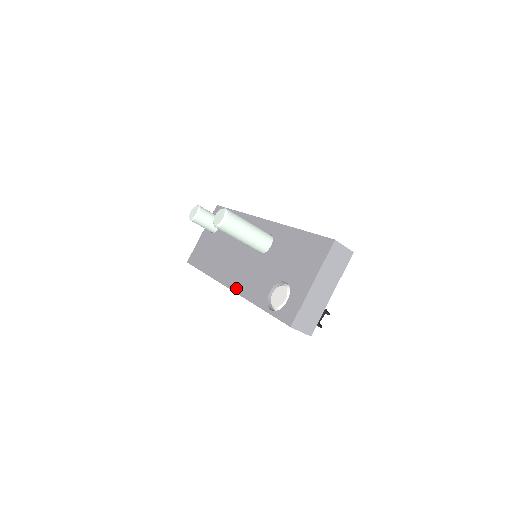
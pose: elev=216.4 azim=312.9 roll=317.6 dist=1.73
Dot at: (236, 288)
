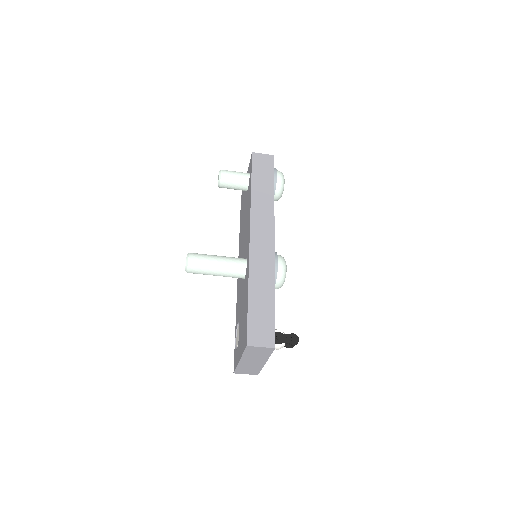
Dot at: (237, 284)
